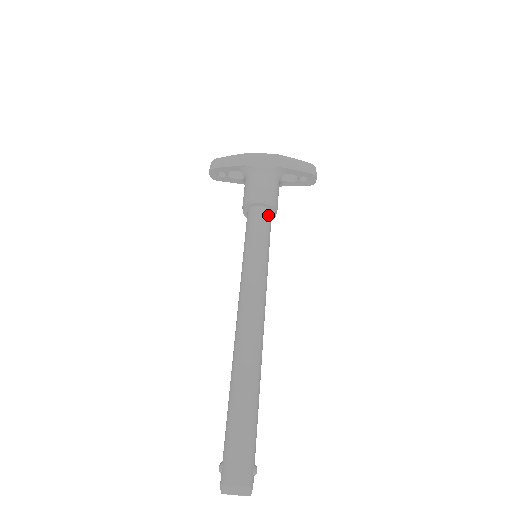
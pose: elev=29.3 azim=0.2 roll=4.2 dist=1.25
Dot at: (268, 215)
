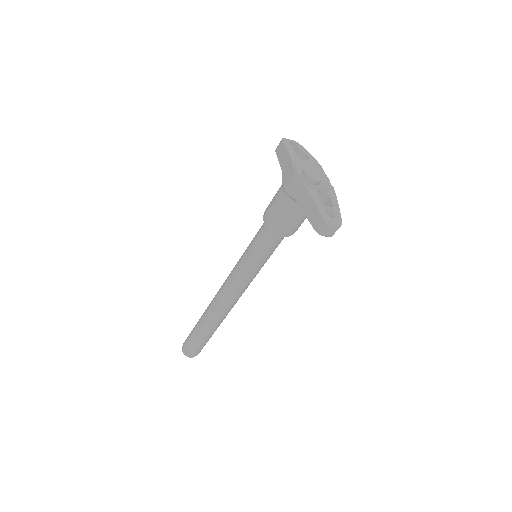
Dot at: (271, 235)
